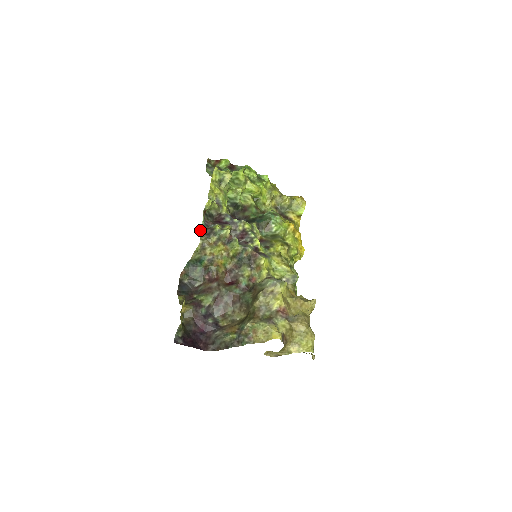
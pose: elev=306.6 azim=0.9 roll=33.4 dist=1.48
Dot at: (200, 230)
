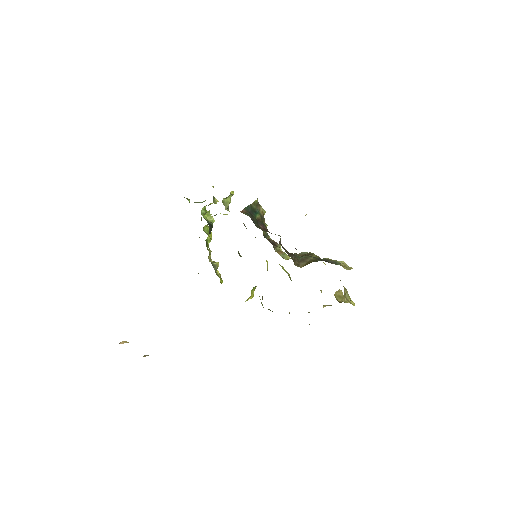
Dot at: occluded
